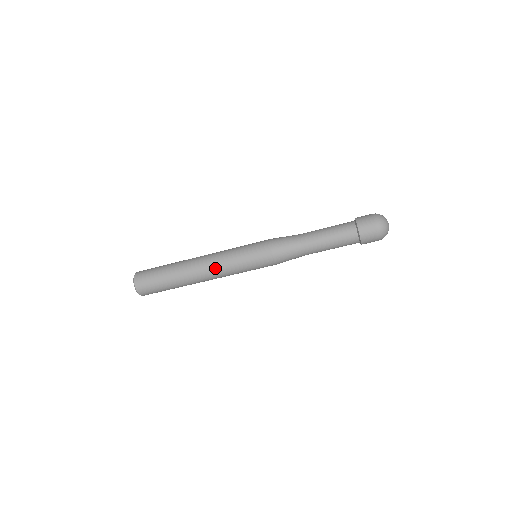
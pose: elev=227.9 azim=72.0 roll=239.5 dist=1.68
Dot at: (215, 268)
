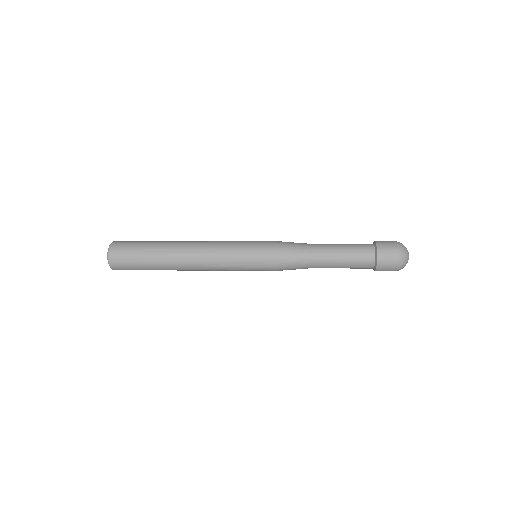
Dot at: (208, 256)
